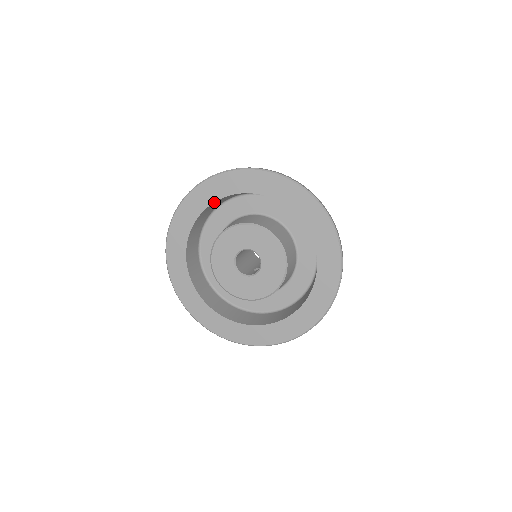
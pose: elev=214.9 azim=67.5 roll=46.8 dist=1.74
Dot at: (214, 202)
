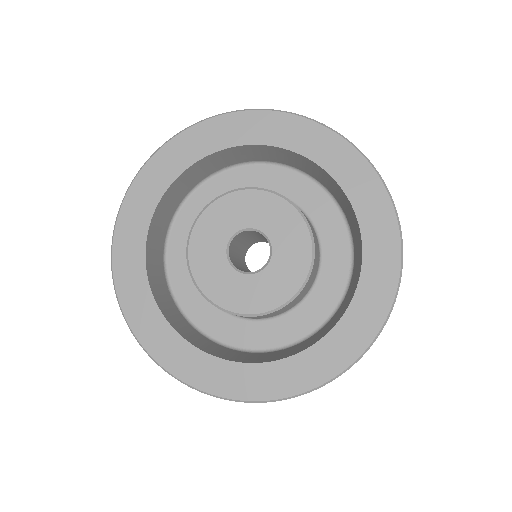
Dot at: (209, 155)
